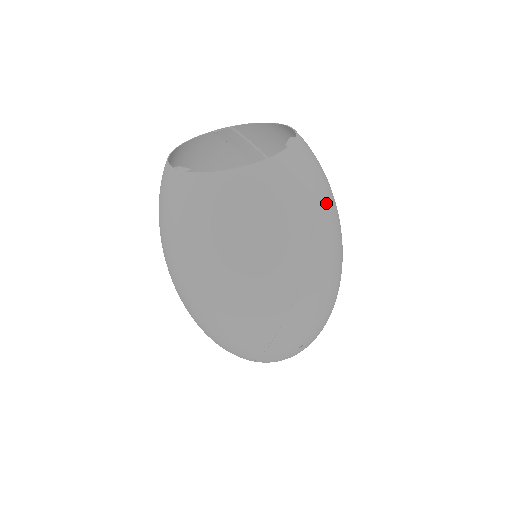
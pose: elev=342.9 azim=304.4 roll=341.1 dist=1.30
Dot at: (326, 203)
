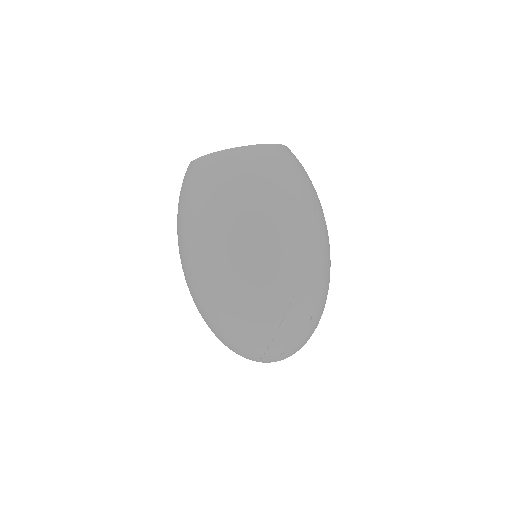
Dot at: occluded
